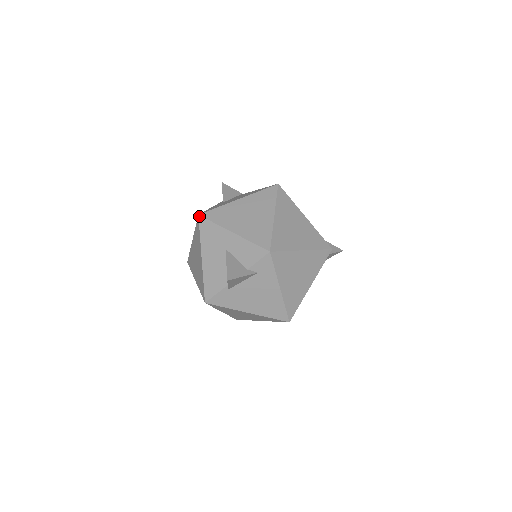
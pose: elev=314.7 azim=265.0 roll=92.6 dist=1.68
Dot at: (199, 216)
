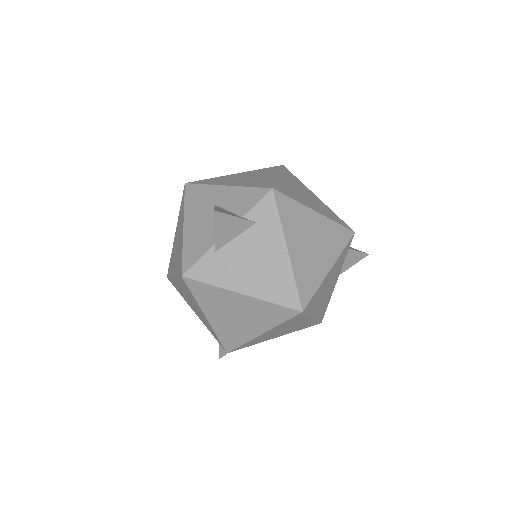
Dot at: (186, 184)
